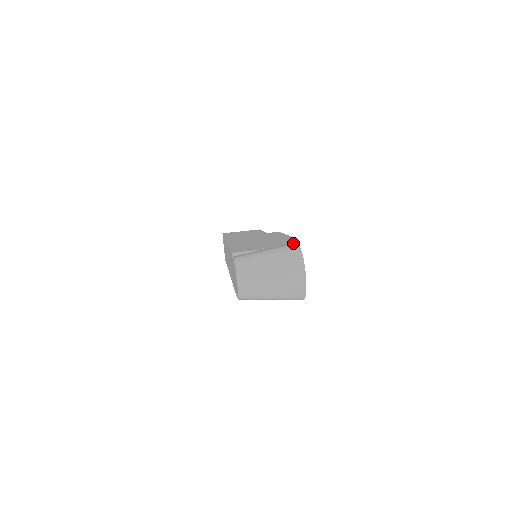
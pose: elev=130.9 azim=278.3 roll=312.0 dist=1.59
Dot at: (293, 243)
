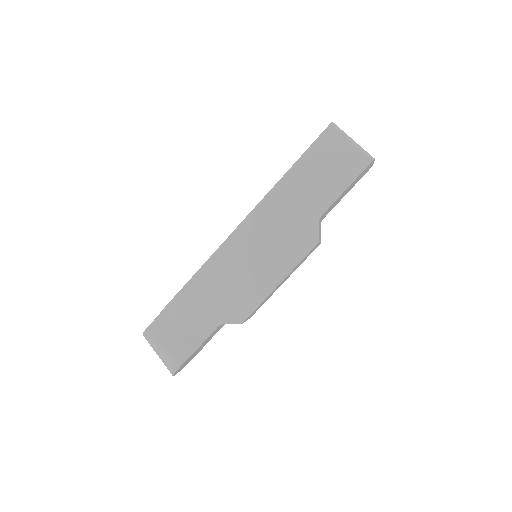
Dot at: (181, 362)
